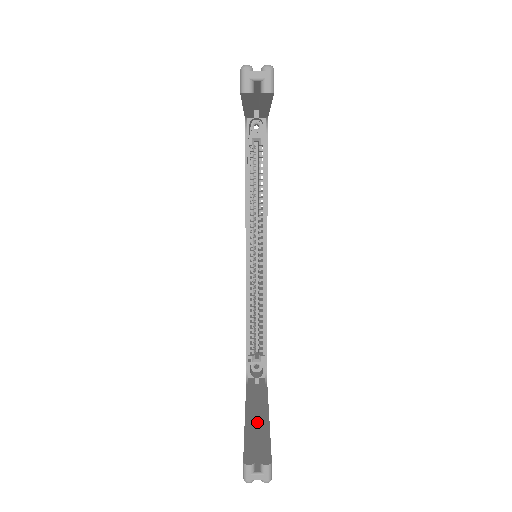
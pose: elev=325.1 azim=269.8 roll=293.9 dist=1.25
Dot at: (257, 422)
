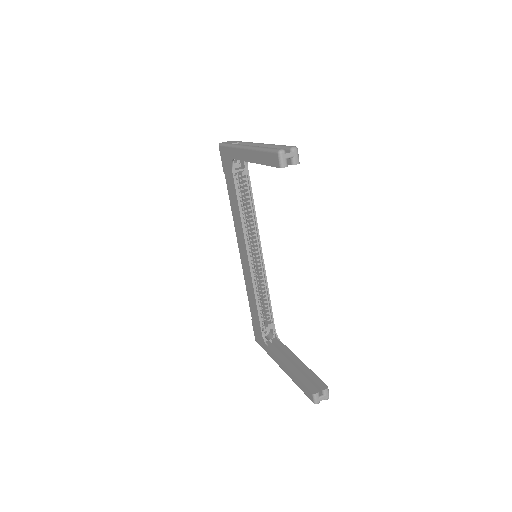
Dot at: occluded
